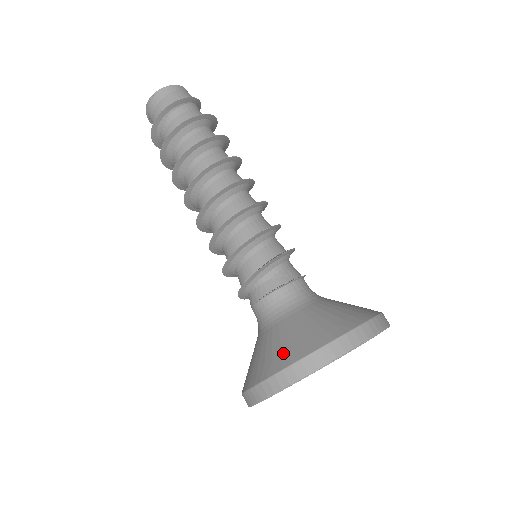
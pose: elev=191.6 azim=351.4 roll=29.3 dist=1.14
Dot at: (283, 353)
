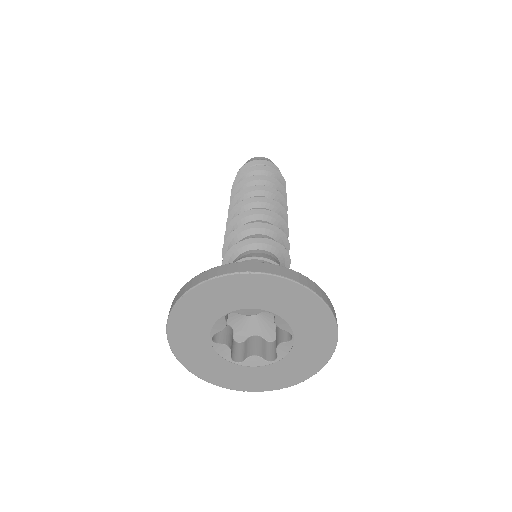
Dot at: occluded
